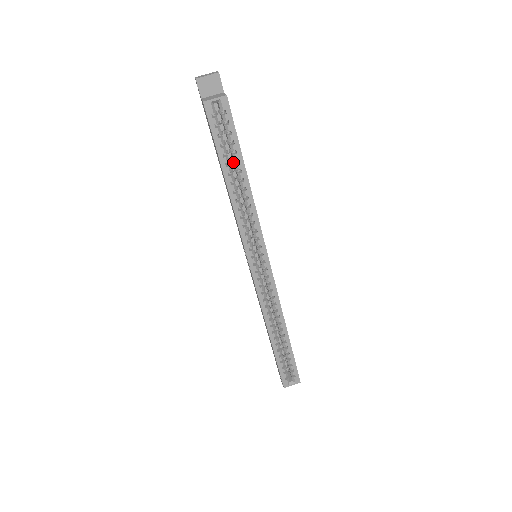
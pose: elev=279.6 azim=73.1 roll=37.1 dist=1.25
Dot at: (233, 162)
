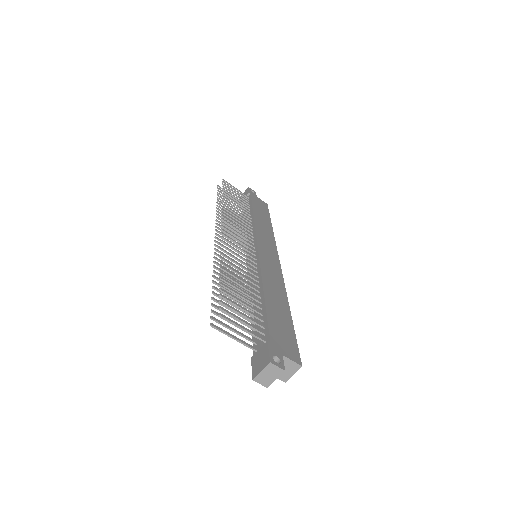
Dot at: occluded
